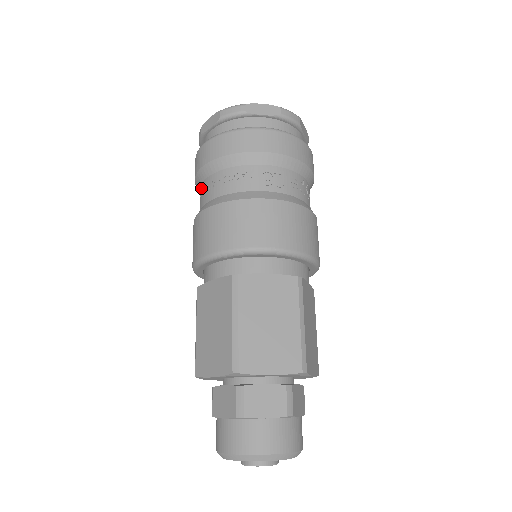
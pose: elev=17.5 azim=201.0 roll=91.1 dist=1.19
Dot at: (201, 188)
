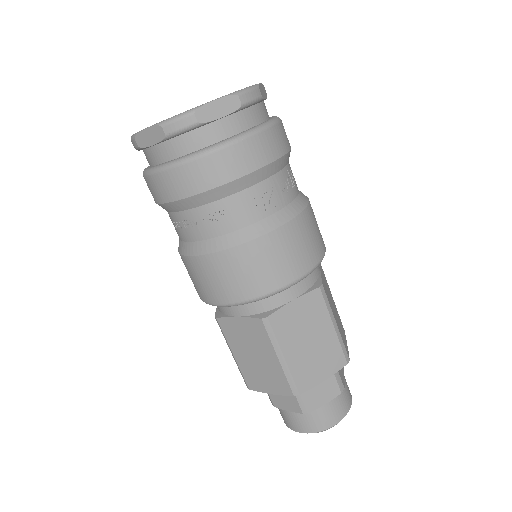
Dot at: (173, 217)
